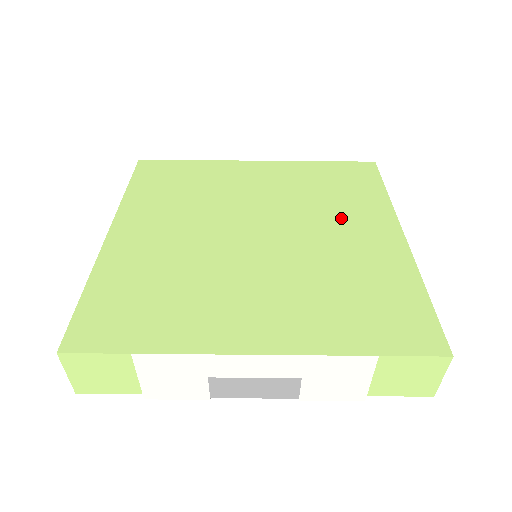
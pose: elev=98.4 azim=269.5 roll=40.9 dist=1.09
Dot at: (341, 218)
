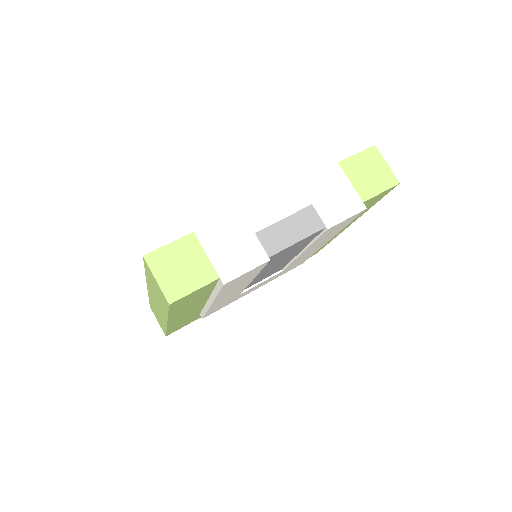
Dot at: occluded
